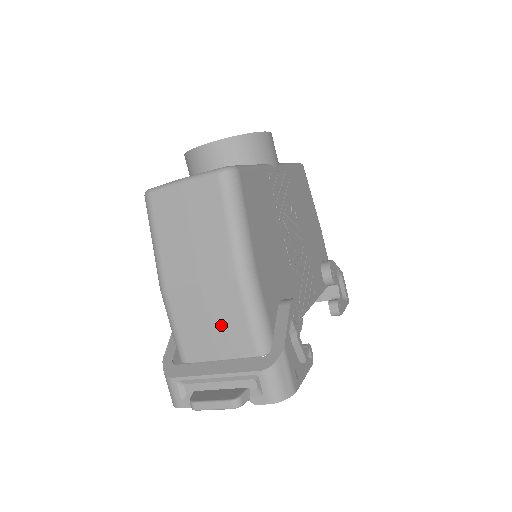
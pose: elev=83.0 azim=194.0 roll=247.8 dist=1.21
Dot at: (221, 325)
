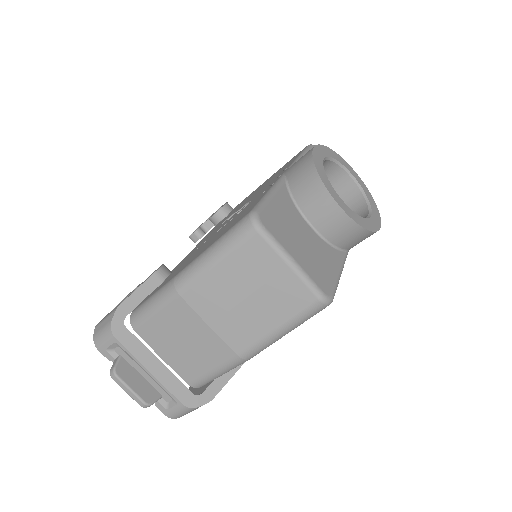
Dot at: (190, 353)
